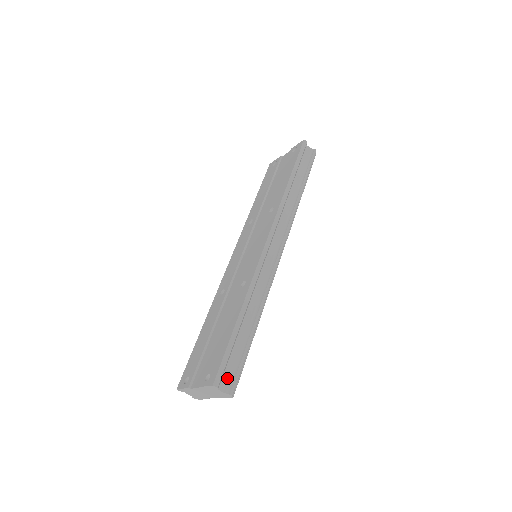
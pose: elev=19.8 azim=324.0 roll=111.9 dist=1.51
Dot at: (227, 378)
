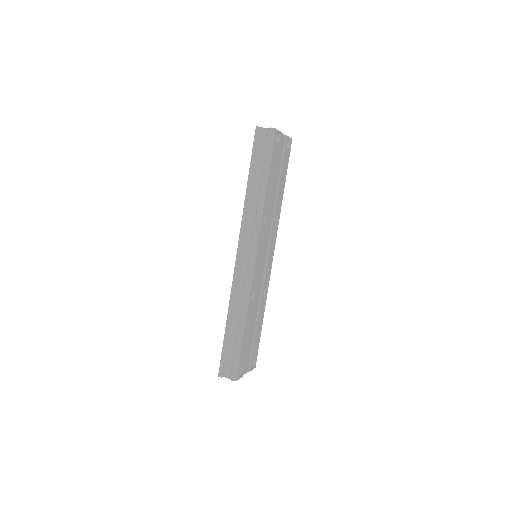
Dot at: (229, 369)
